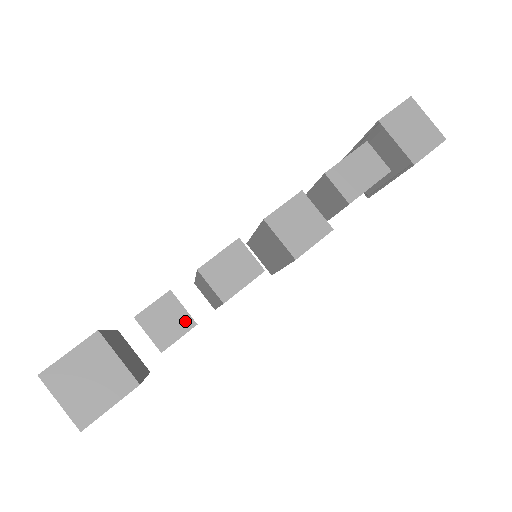
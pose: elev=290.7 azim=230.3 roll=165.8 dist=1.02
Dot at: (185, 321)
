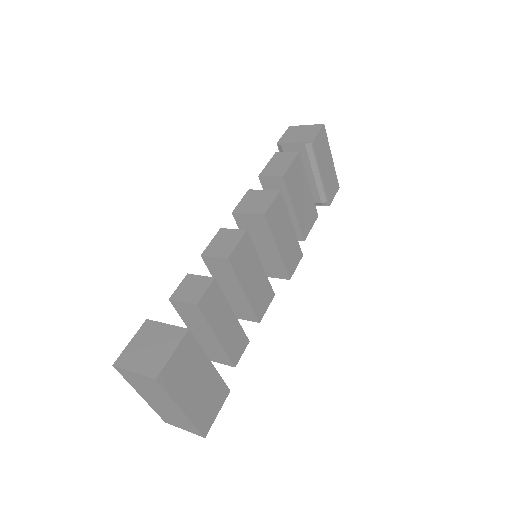
Dot at: (205, 281)
